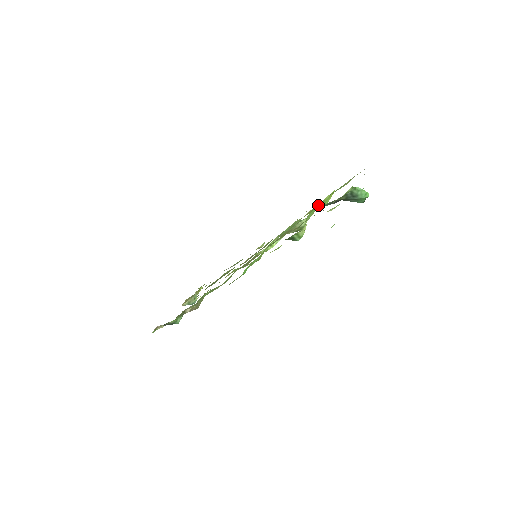
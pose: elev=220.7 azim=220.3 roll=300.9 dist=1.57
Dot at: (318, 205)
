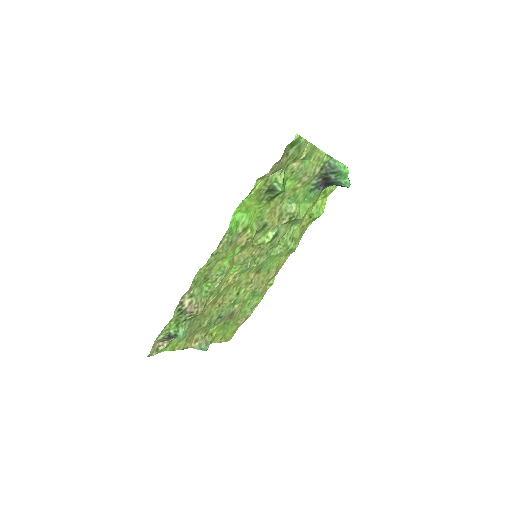
Dot at: (312, 210)
